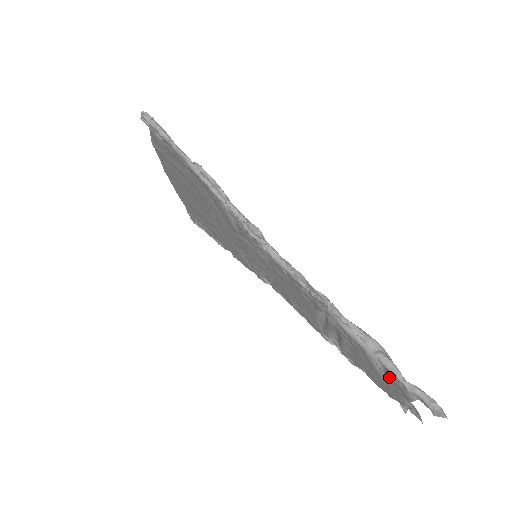
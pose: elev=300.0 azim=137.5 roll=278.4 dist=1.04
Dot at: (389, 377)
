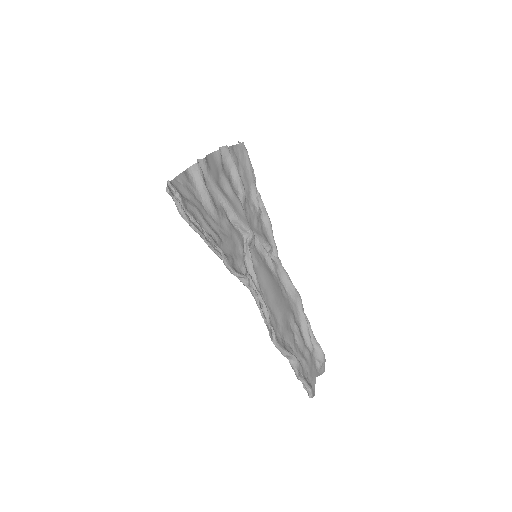
Dot at: (300, 362)
